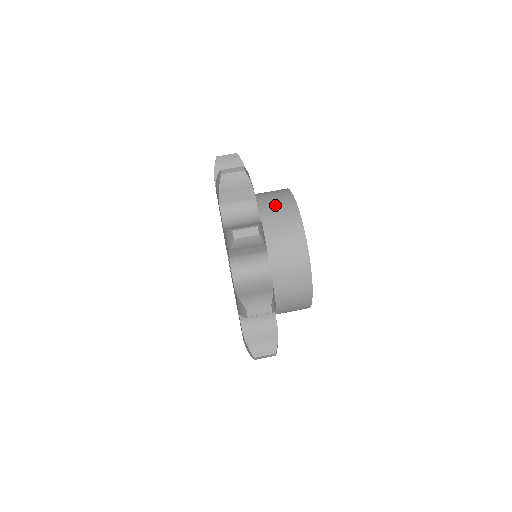
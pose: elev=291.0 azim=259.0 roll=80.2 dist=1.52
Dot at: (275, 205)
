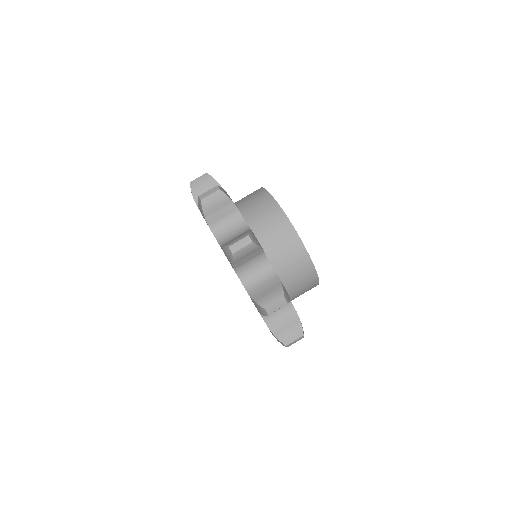
Dot at: (276, 237)
